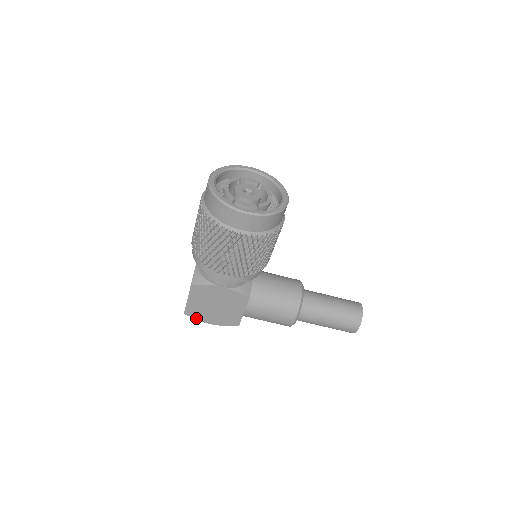
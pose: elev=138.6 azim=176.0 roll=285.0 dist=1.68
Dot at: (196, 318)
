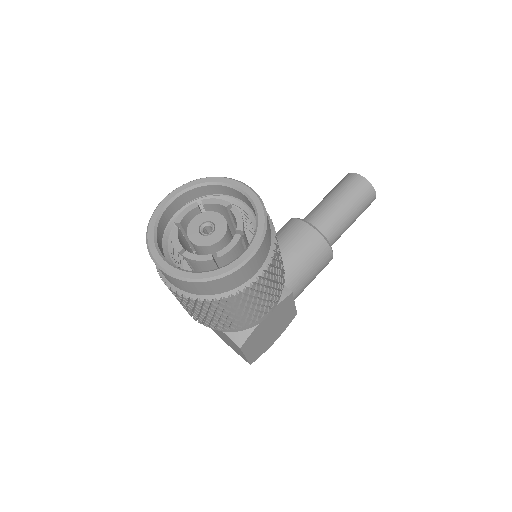
Dot at: occluded
